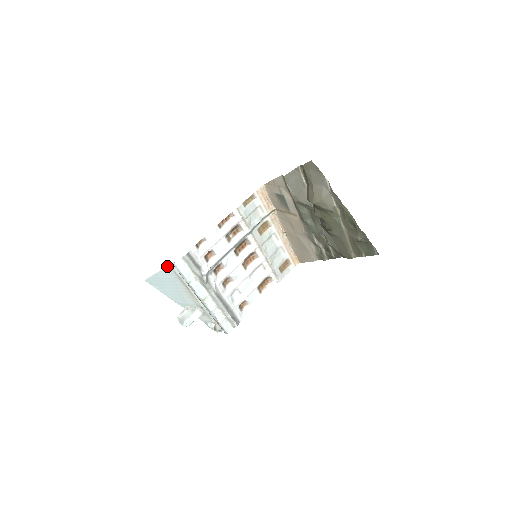
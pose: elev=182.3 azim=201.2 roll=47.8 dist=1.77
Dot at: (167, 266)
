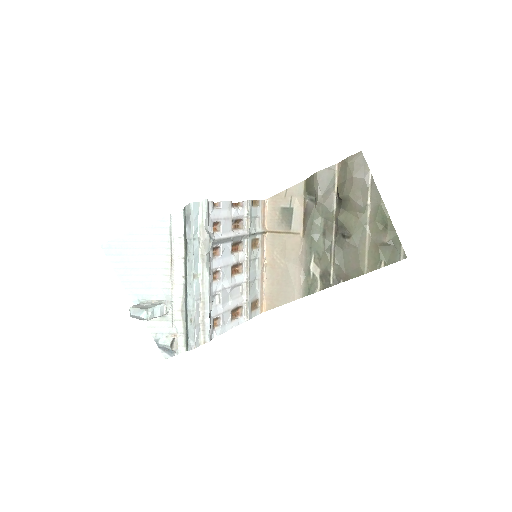
Dot at: (164, 217)
